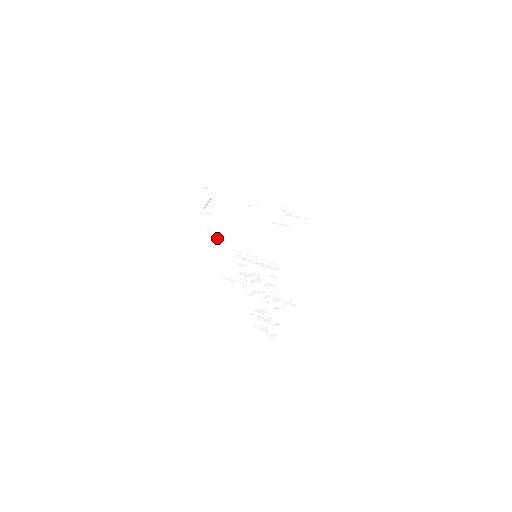
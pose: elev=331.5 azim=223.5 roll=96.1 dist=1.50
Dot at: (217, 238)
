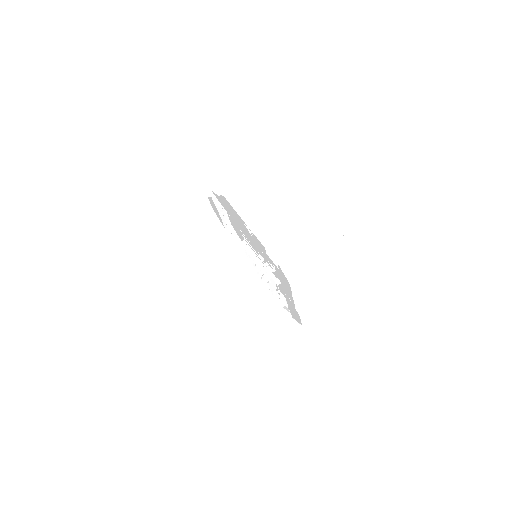
Dot at: (229, 216)
